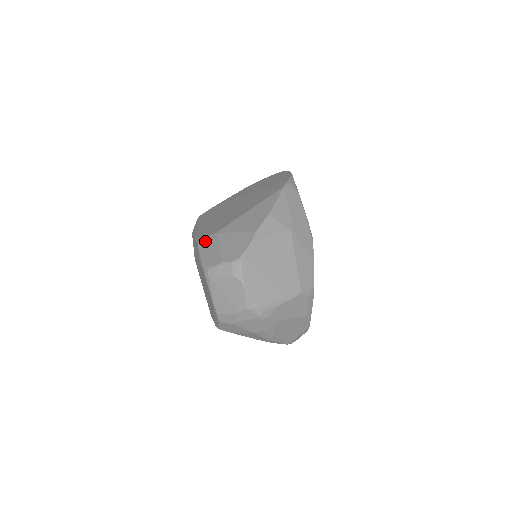
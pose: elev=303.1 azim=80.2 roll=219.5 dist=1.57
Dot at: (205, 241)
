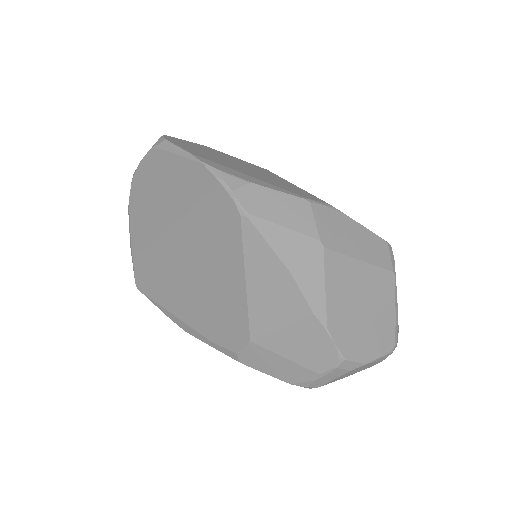
Dot at: (248, 357)
